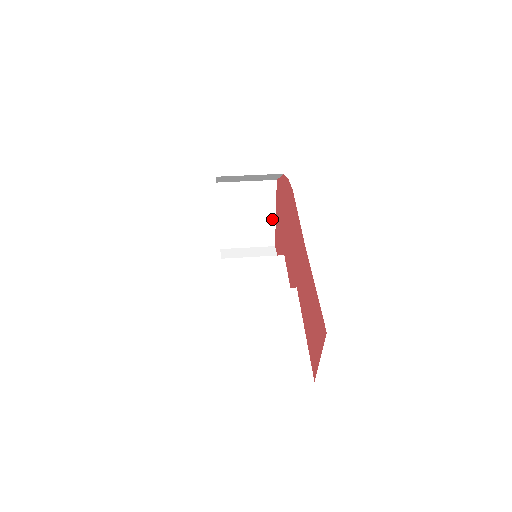
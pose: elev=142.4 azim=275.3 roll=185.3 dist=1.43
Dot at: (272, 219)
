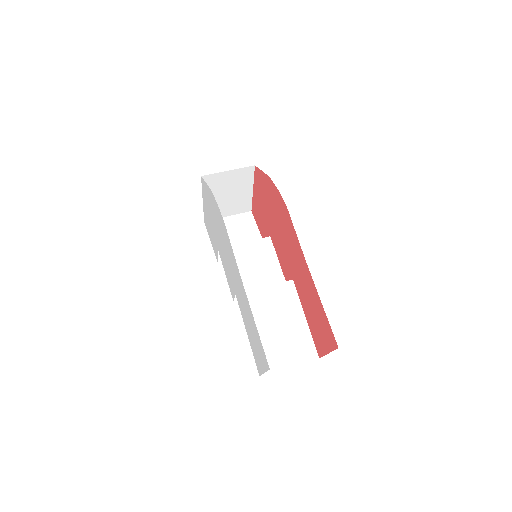
Dot at: (250, 193)
